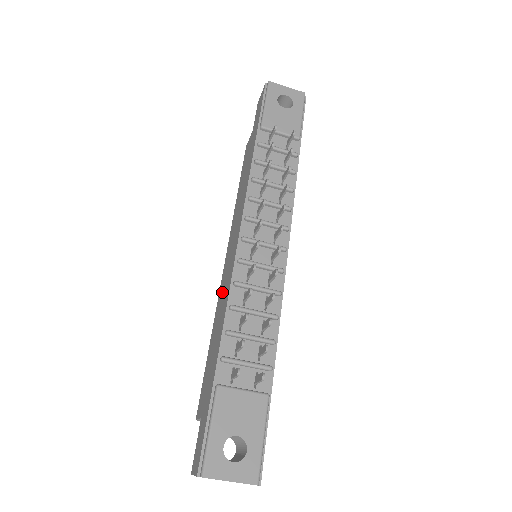
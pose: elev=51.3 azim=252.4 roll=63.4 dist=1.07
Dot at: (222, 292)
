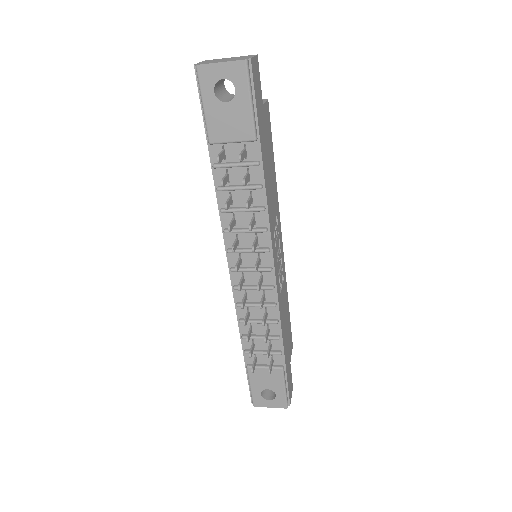
Dot at: occluded
